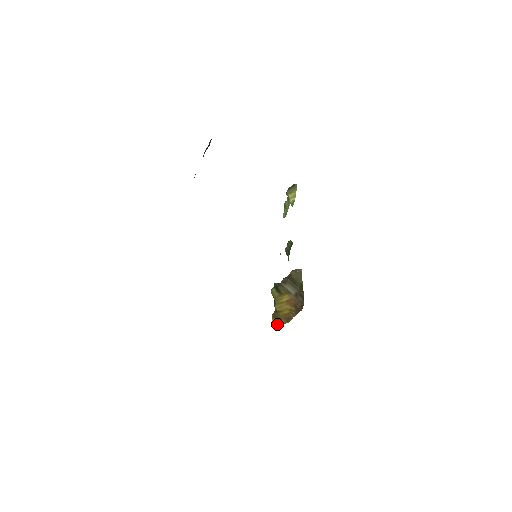
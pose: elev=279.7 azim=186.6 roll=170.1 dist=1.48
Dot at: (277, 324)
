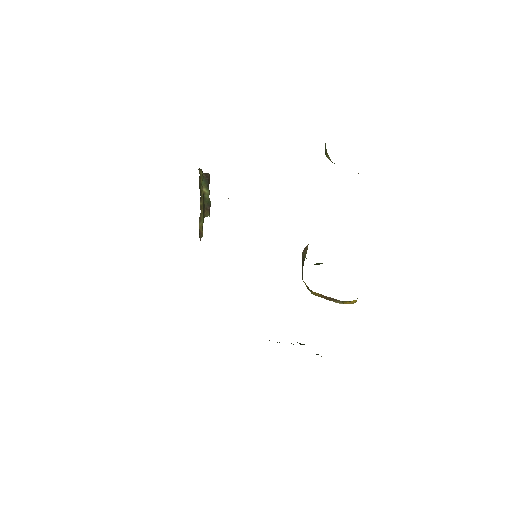
Dot at: (352, 303)
